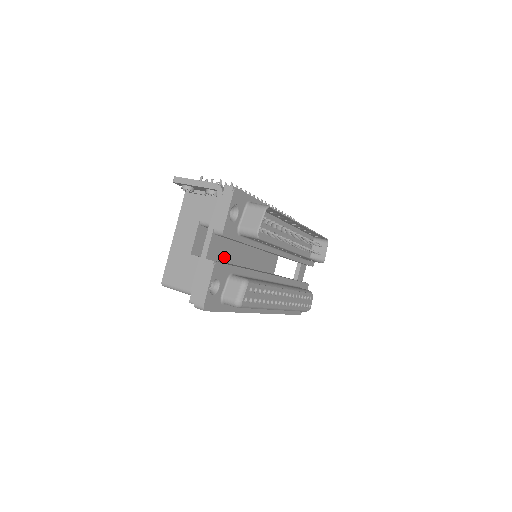
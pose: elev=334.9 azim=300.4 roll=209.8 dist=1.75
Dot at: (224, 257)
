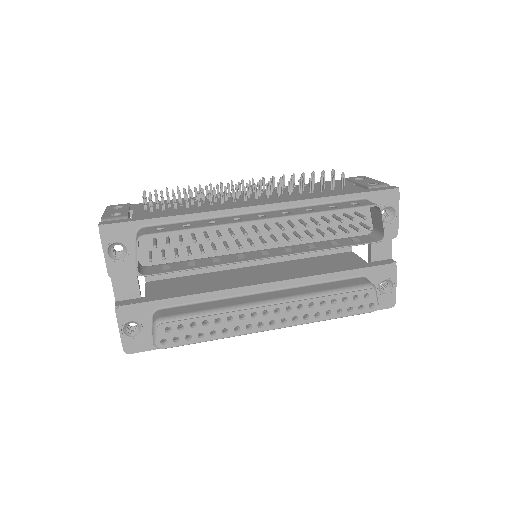
Dot at: occluded
